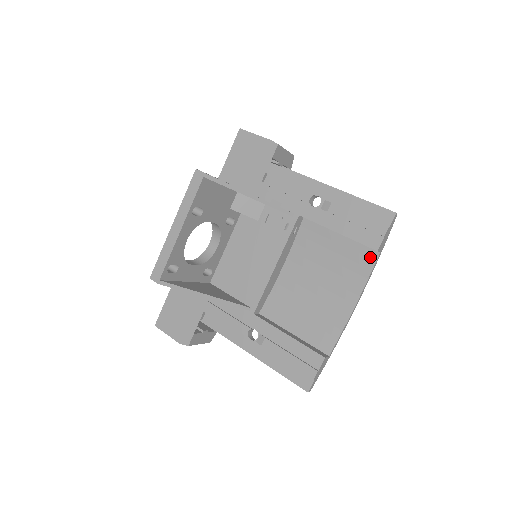
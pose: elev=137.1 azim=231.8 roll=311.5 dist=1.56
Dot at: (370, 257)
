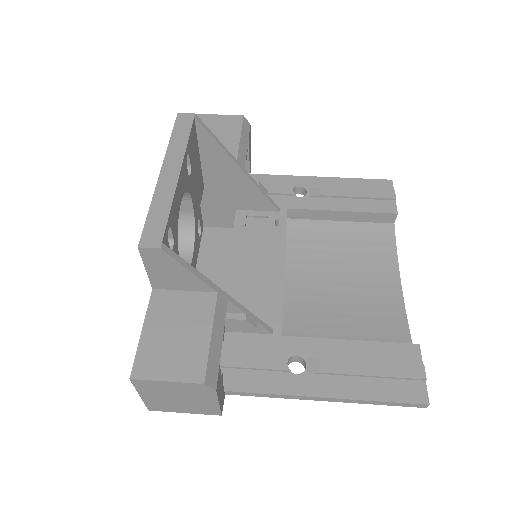
Dot at: (386, 232)
